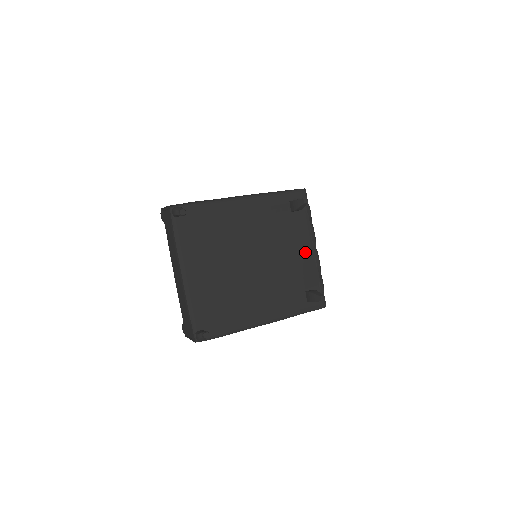
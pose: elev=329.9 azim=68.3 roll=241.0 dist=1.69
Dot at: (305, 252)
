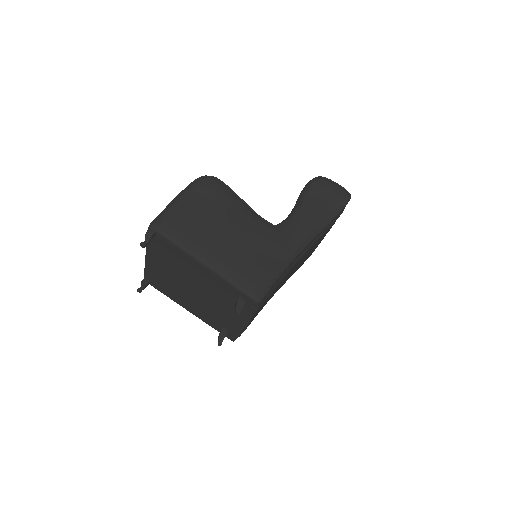
Dot at: (235, 319)
